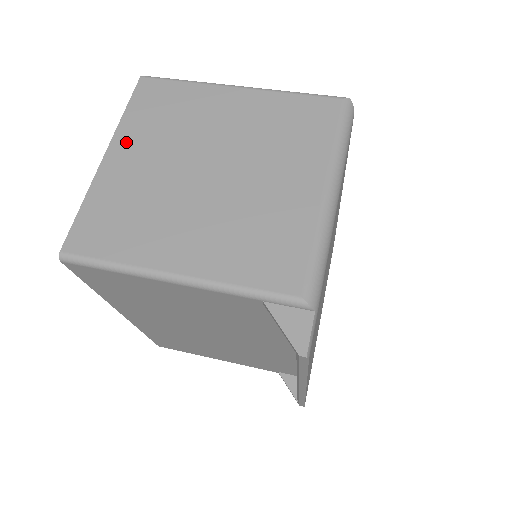
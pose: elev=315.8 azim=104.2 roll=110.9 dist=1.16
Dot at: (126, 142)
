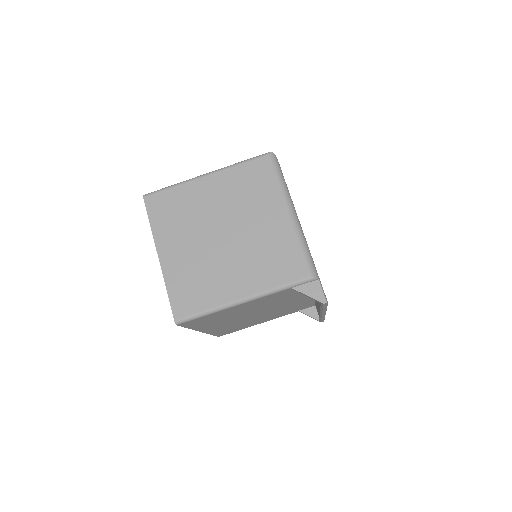
Dot at: (165, 242)
